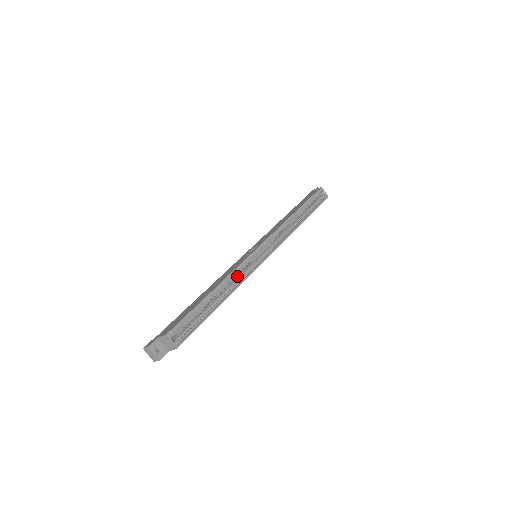
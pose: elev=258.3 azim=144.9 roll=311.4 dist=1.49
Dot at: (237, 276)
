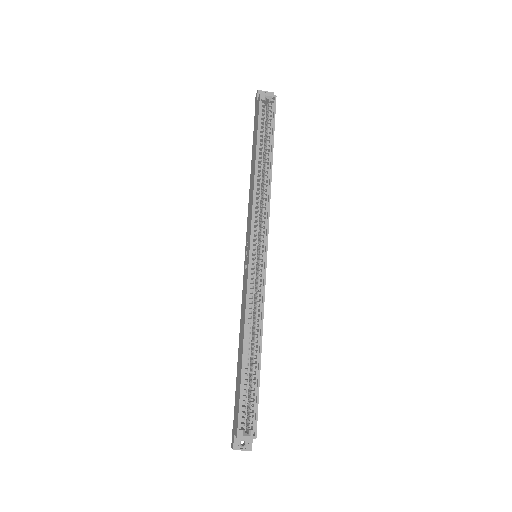
Dot at: (254, 306)
